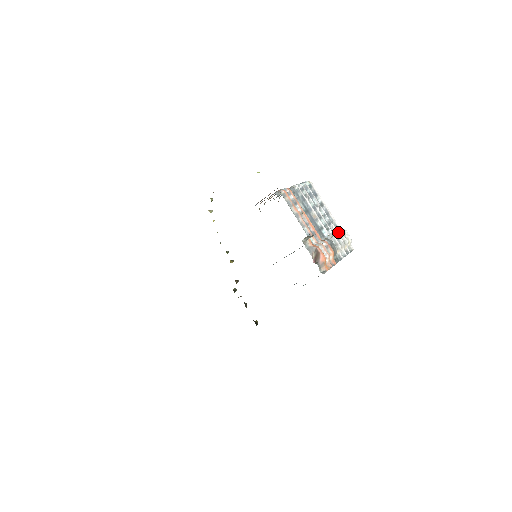
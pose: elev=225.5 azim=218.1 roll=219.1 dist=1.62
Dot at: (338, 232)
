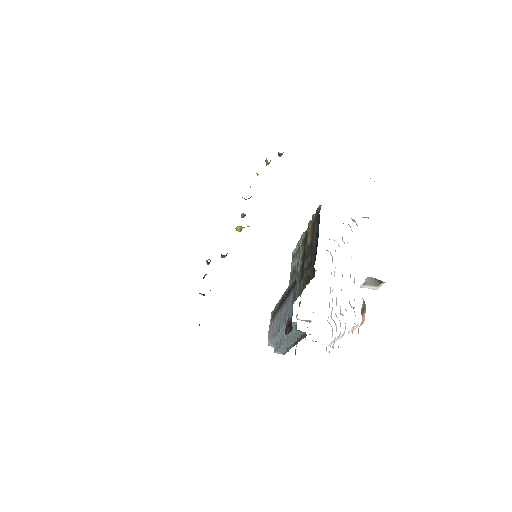
Dot at: occluded
